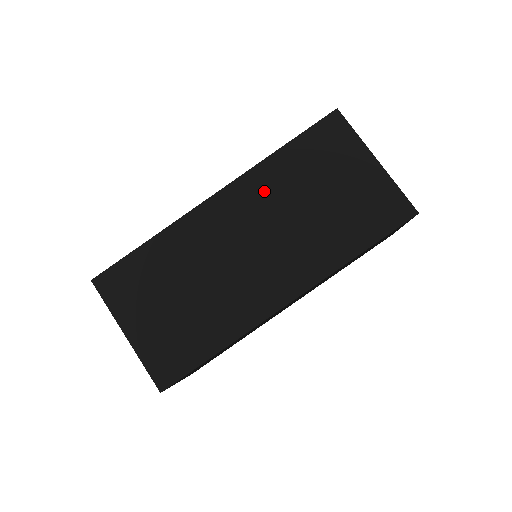
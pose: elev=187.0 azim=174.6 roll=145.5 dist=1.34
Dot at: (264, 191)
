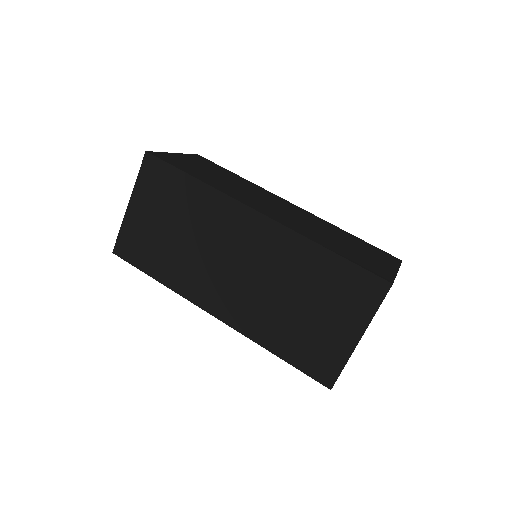
Dot at: (284, 254)
